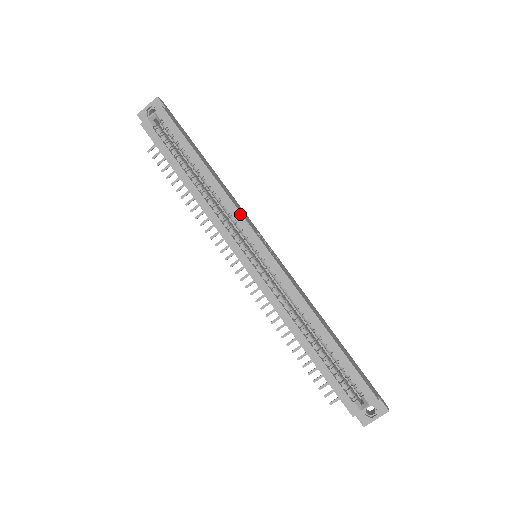
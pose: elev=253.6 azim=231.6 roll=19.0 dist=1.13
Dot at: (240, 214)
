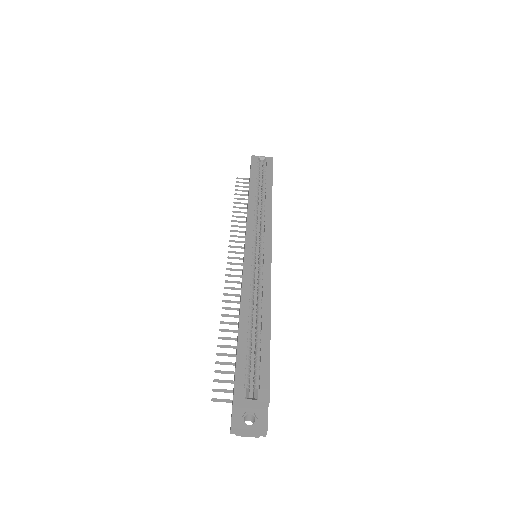
Dot at: (271, 223)
